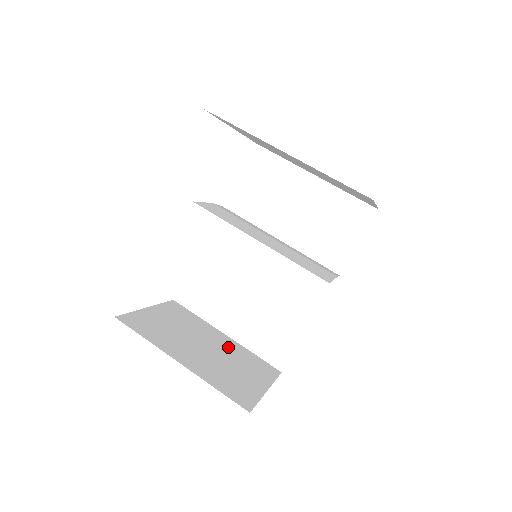
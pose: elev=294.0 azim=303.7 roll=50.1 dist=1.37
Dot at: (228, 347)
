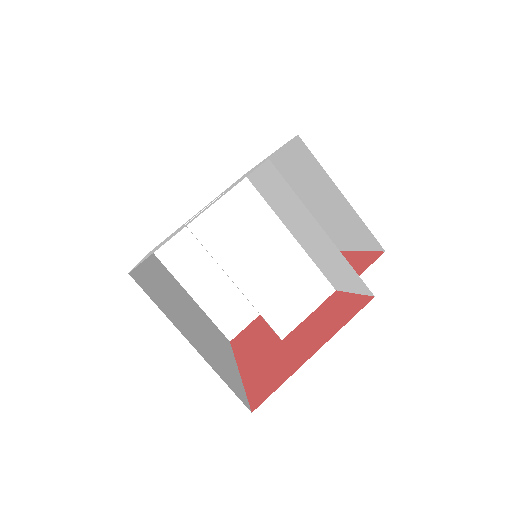
Dot at: occluded
